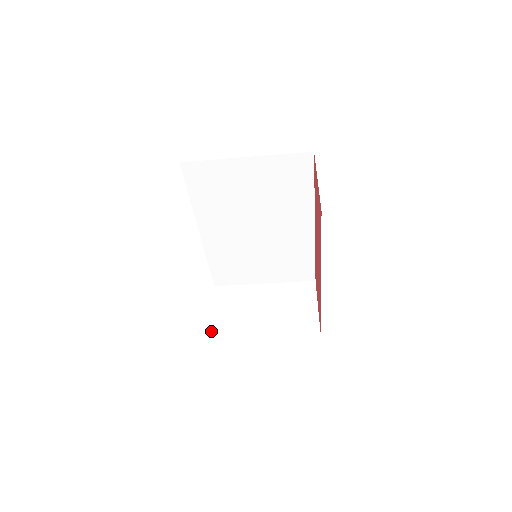
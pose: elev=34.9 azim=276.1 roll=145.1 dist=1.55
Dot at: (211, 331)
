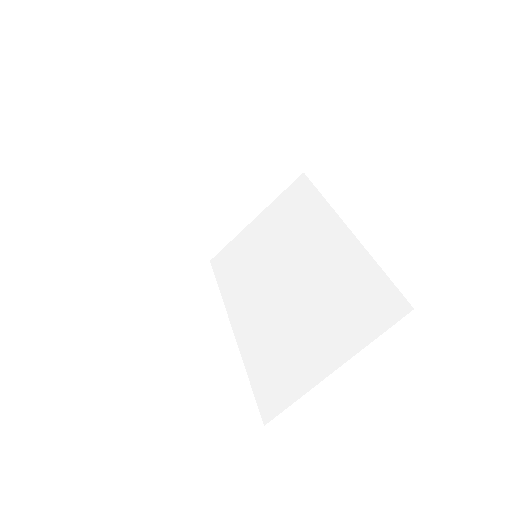
Dot at: occluded
